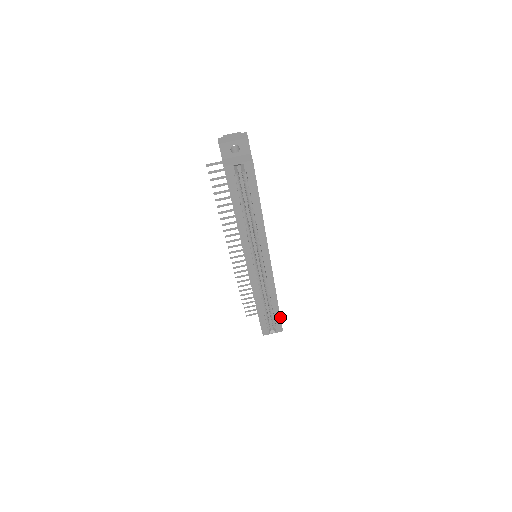
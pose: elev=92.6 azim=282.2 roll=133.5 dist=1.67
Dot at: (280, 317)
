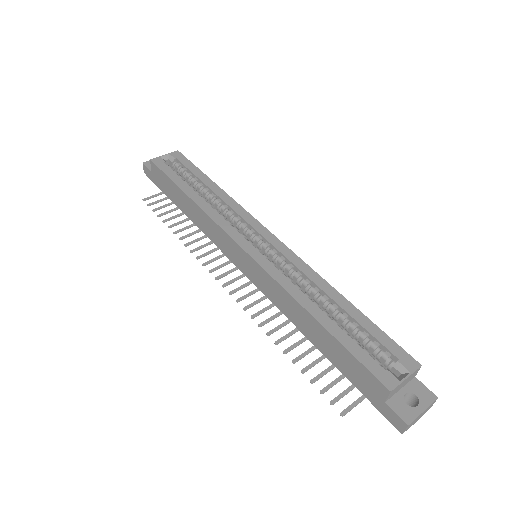
Dot at: (380, 330)
